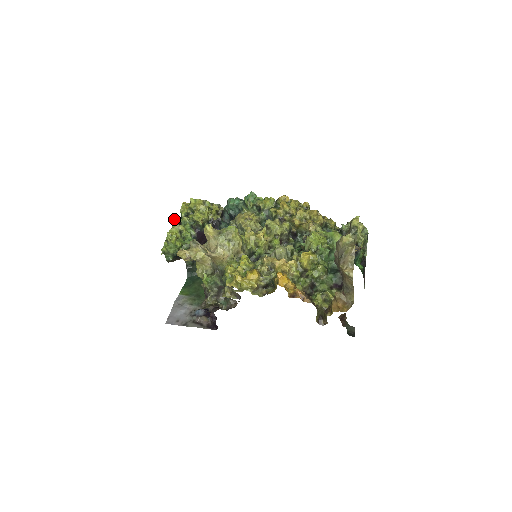
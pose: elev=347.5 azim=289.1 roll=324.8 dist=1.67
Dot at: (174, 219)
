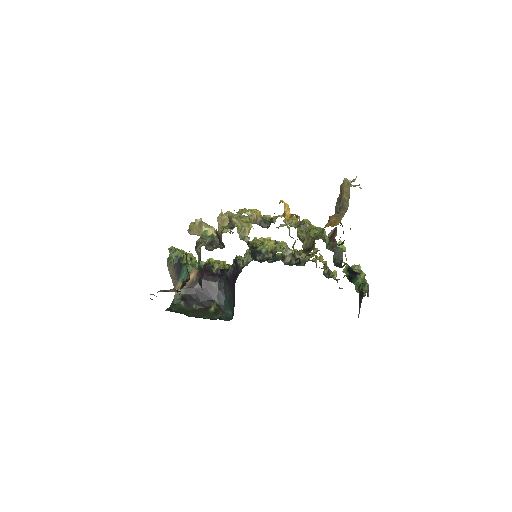
Dot at: occluded
